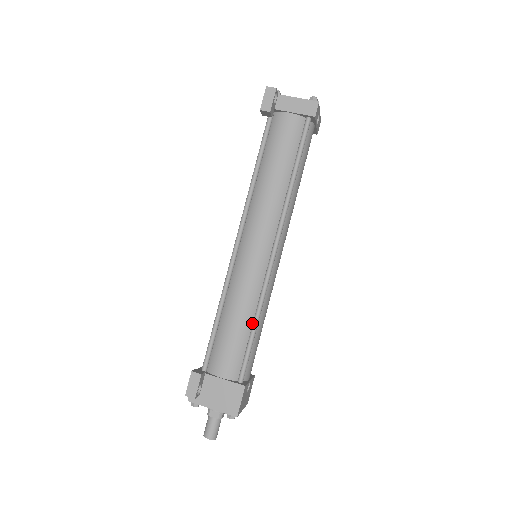
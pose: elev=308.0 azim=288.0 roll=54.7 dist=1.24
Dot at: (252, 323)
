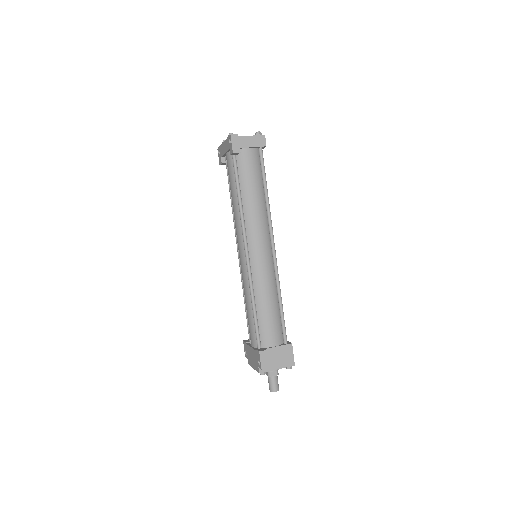
Dot at: (278, 302)
